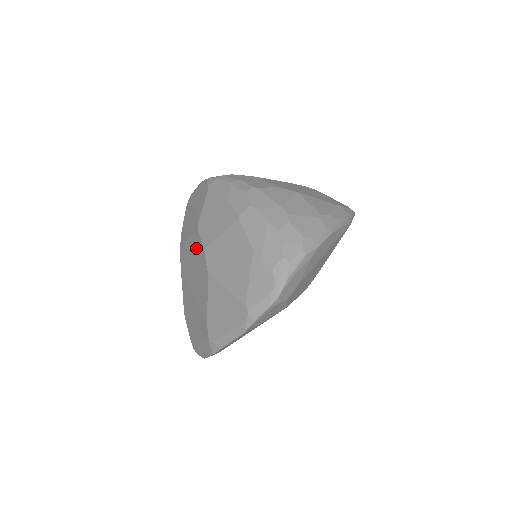
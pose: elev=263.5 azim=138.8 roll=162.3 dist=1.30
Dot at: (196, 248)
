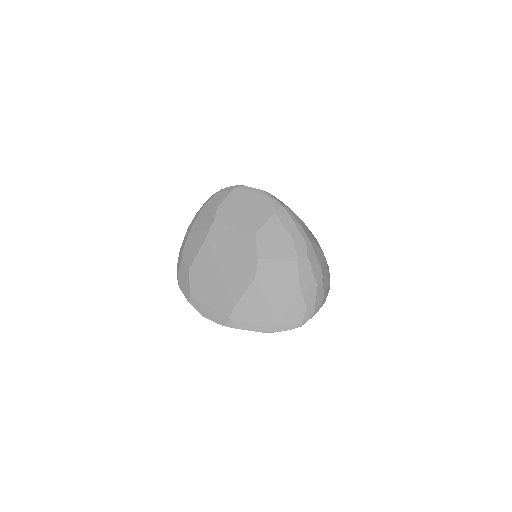
Dot at: (245, 247)
